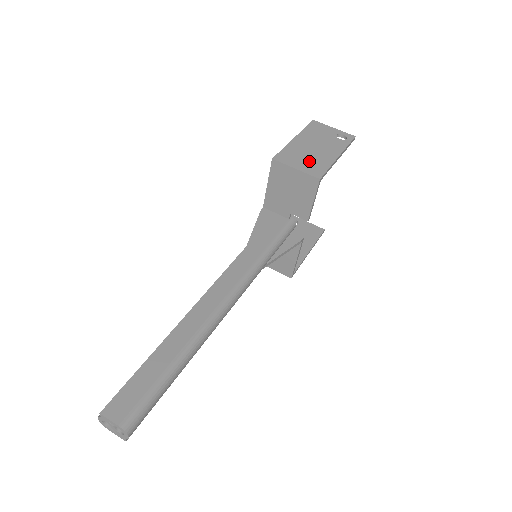
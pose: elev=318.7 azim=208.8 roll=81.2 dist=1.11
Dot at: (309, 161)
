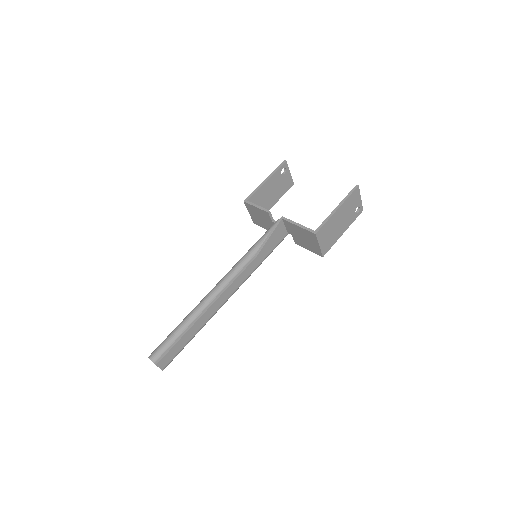
Dot at: (329, 238)
